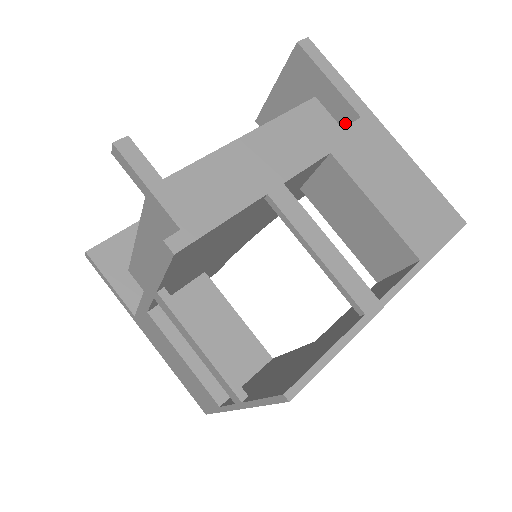
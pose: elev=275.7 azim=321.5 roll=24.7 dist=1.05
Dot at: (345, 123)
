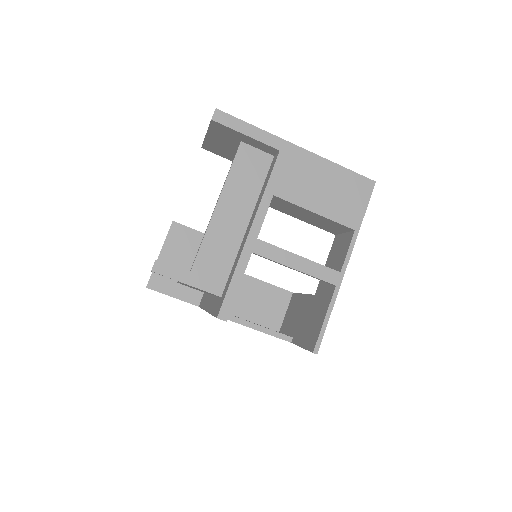
Dot at: (270, 152)
